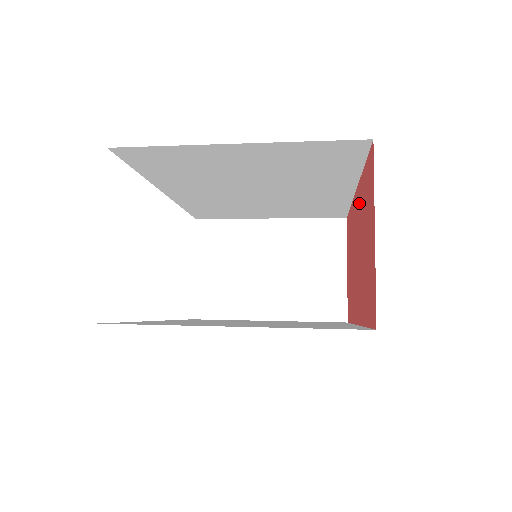
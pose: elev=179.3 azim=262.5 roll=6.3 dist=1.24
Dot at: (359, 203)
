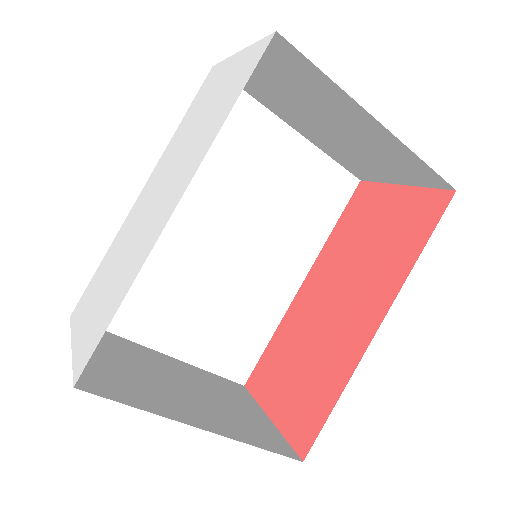
Dot at: (325, 264)
